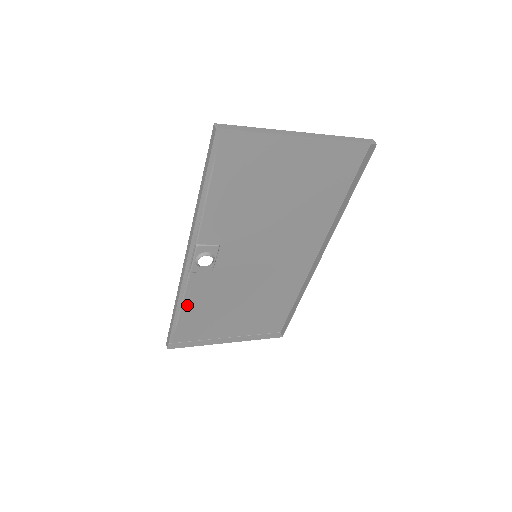
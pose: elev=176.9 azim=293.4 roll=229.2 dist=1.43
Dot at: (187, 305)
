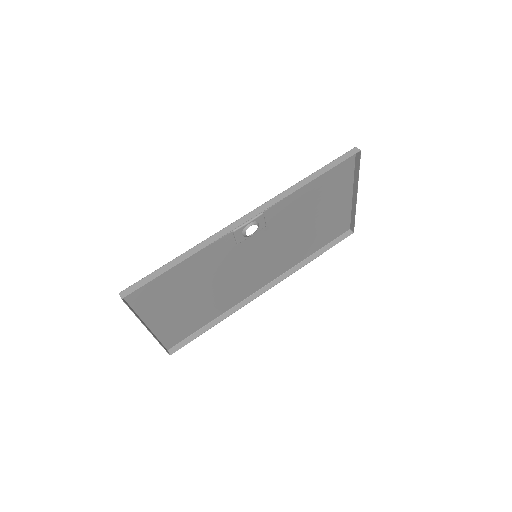
Dot at: (188, 261)
